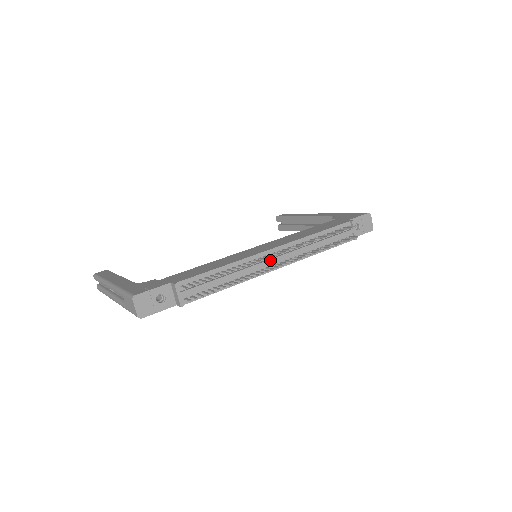
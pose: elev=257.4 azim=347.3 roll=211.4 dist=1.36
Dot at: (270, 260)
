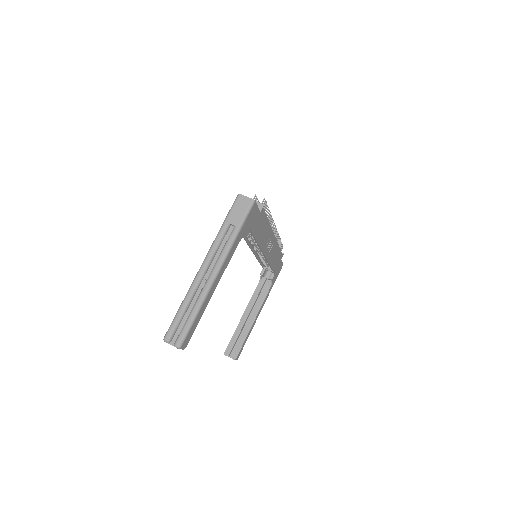
Dot at: occluded
